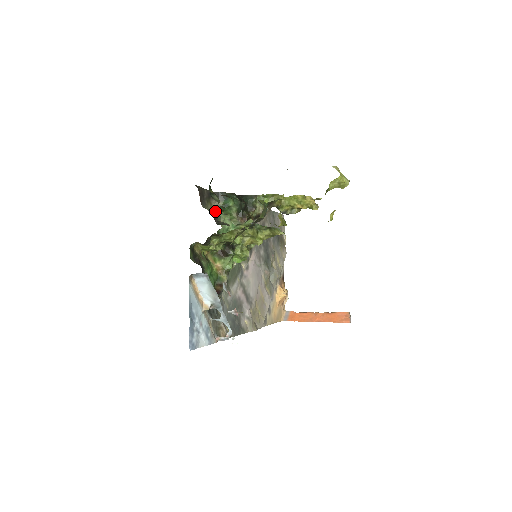
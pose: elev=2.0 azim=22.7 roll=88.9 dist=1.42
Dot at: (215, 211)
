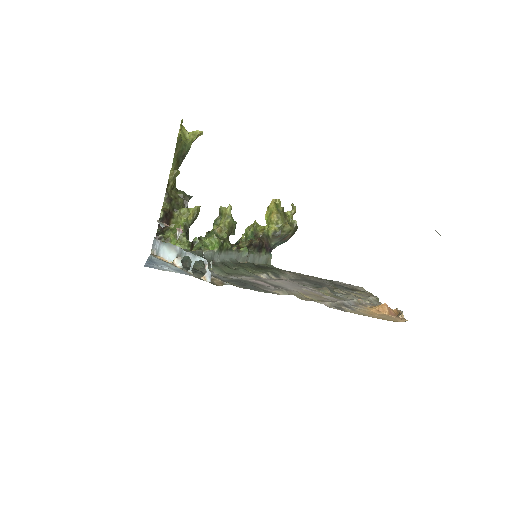
Dot at: occluded
